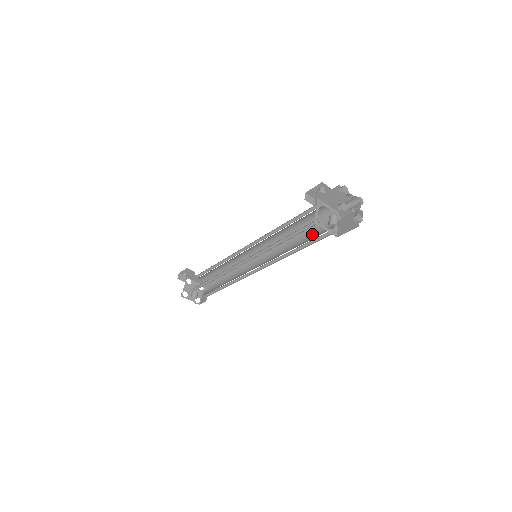
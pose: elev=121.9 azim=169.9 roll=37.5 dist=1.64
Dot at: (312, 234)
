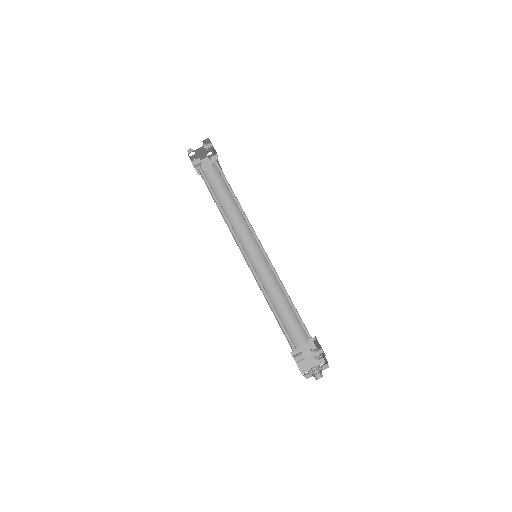
Dot at: (290, 319)
